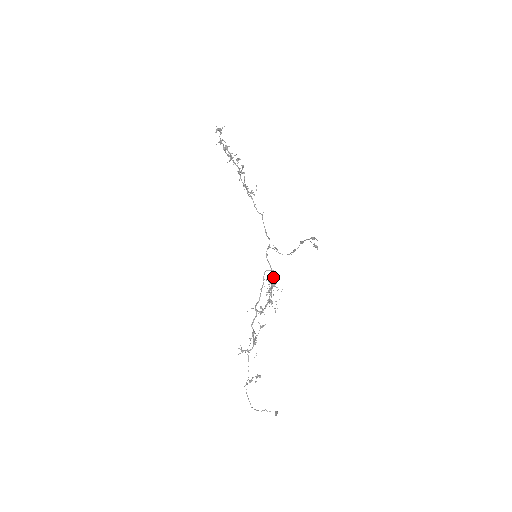
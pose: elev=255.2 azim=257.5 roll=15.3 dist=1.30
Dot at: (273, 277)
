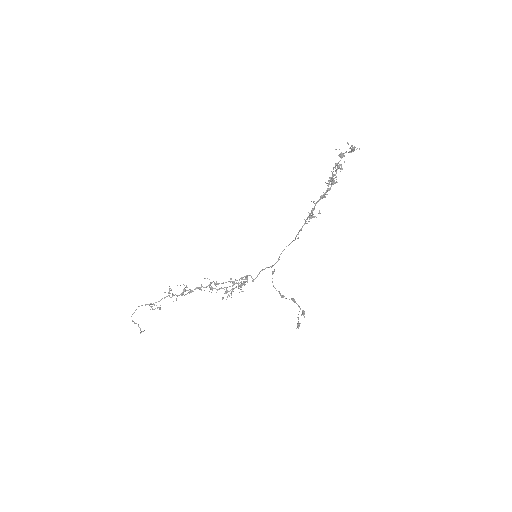
Dot at: occluded
